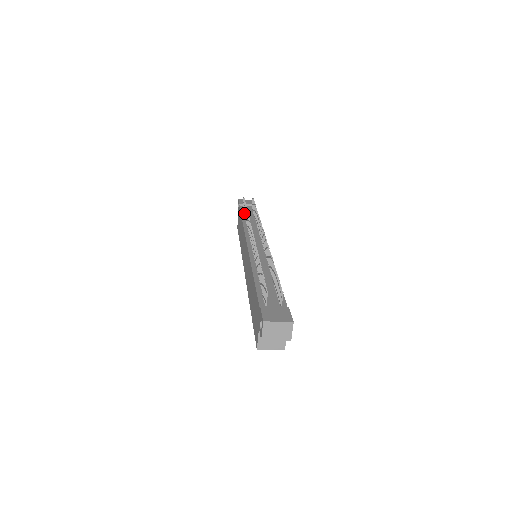
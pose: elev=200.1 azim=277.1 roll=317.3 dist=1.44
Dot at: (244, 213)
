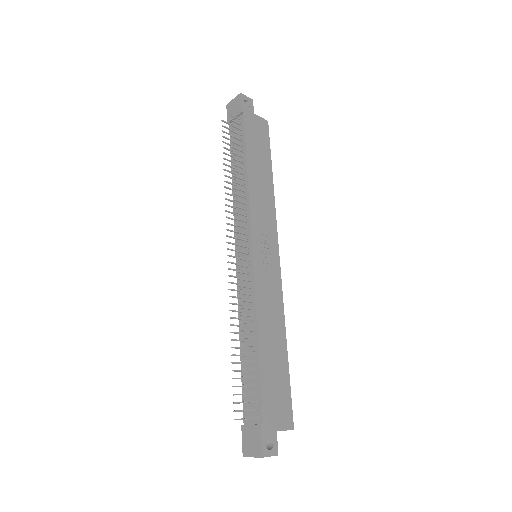
Dot at: occluded
